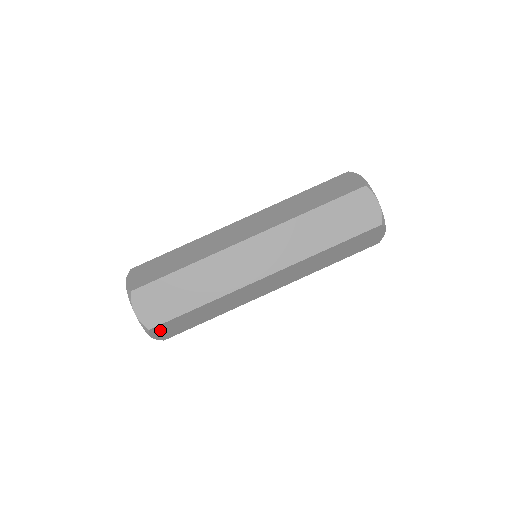
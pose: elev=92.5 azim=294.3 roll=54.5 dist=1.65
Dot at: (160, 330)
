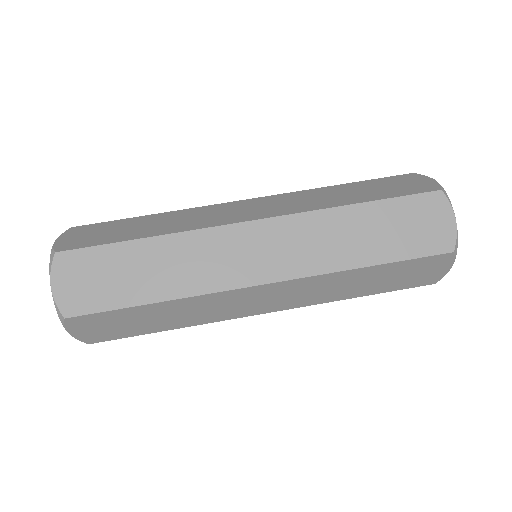
Dot at: (84, 324)
